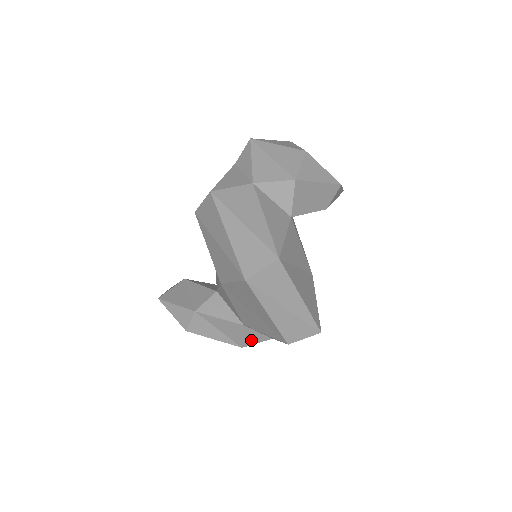
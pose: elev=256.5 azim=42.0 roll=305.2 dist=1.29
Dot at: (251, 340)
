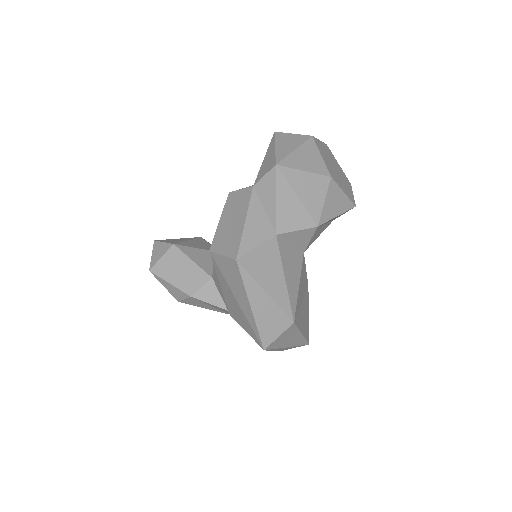
Dot at: occluded
